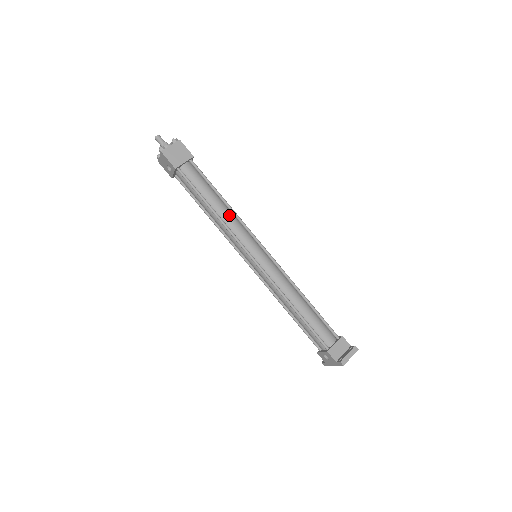
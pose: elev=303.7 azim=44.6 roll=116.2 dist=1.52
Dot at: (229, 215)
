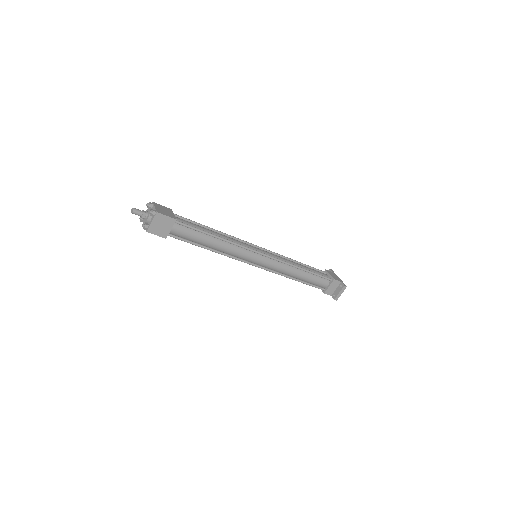
Dot at: (225, 246)
